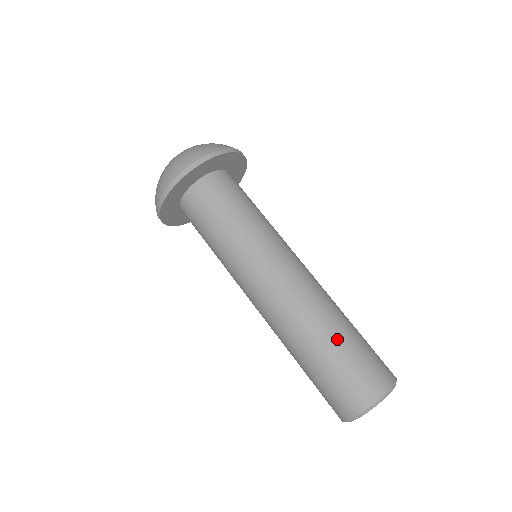
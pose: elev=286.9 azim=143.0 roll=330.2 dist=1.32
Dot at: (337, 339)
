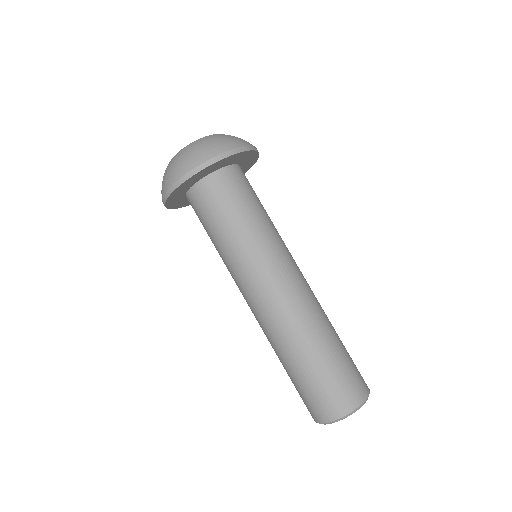
Dot at: (320, 354)
